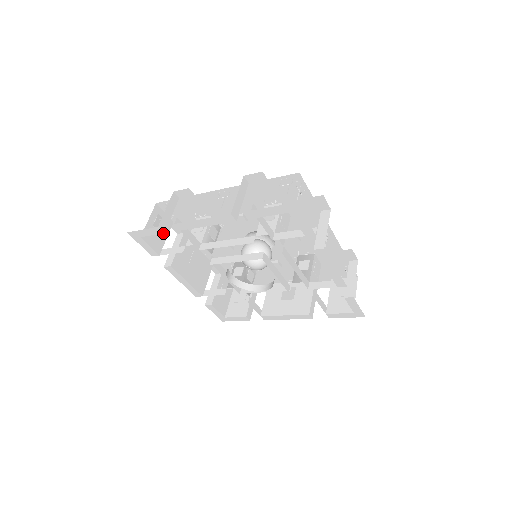
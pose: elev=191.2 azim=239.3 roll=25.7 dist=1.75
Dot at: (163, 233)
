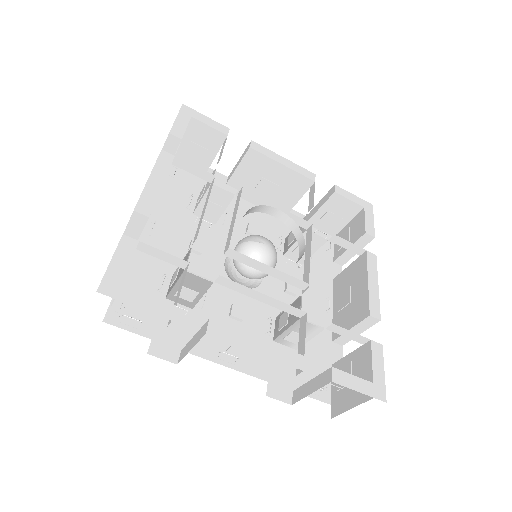
Dot at: occluded
